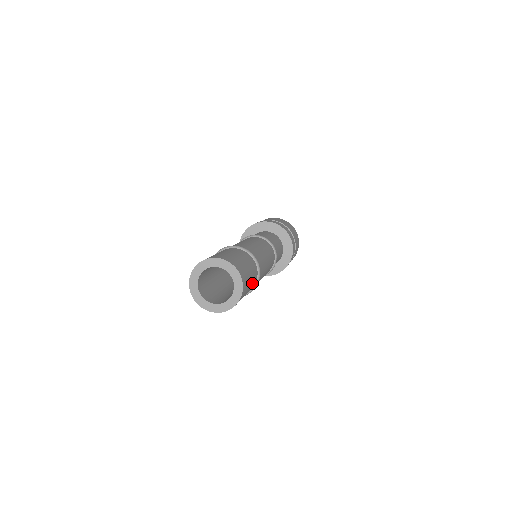
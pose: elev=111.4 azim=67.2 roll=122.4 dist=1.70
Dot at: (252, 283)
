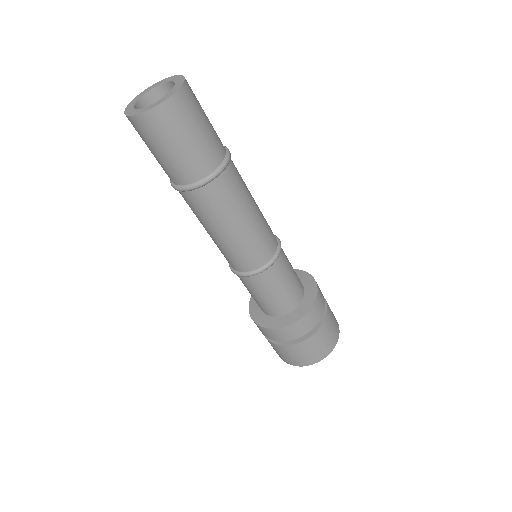
Dot at: (199, 149)
